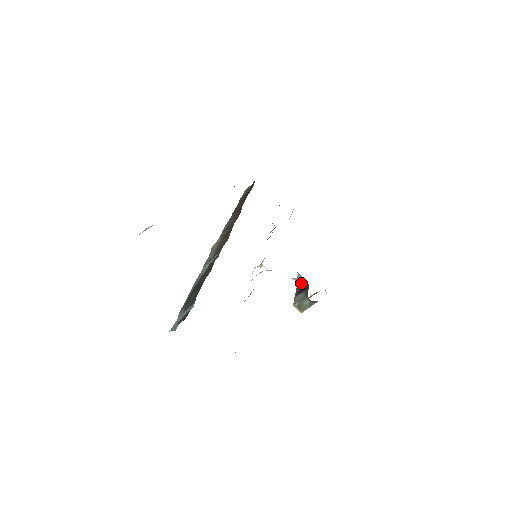
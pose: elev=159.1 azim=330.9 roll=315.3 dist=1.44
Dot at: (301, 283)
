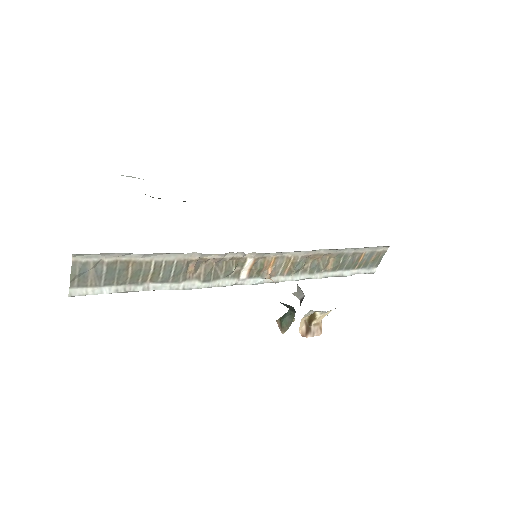
Dot at: (301, 300)
